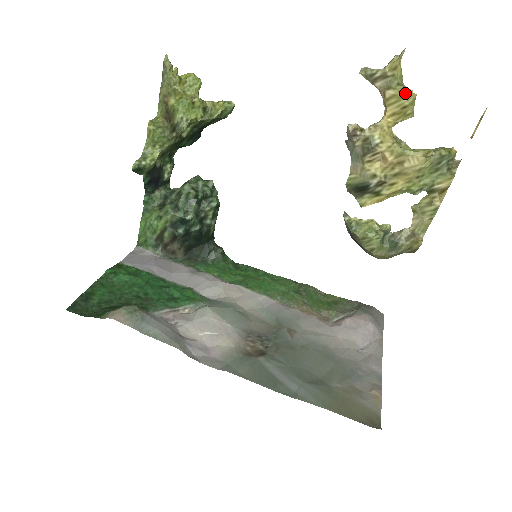
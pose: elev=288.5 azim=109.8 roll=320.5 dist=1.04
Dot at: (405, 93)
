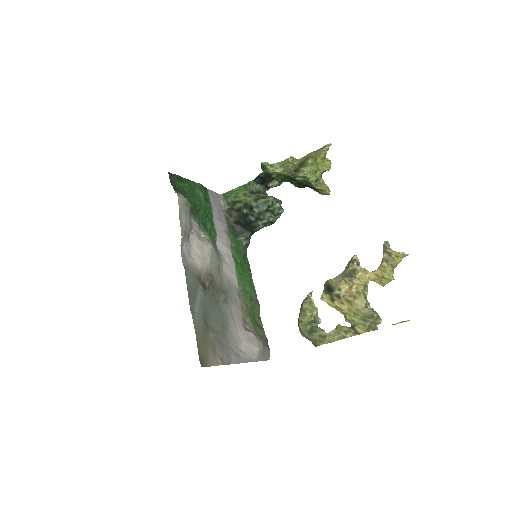
Dot at: (390, 271)
